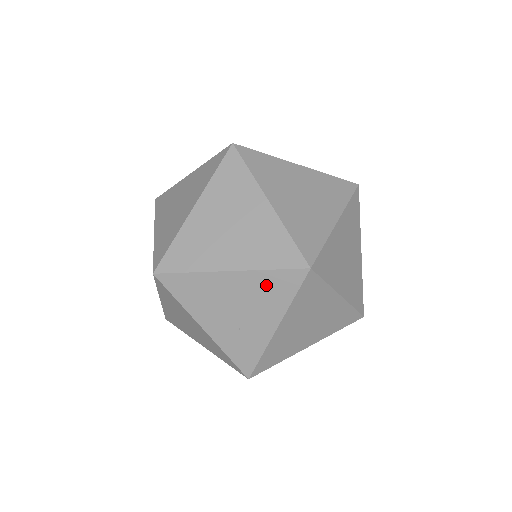
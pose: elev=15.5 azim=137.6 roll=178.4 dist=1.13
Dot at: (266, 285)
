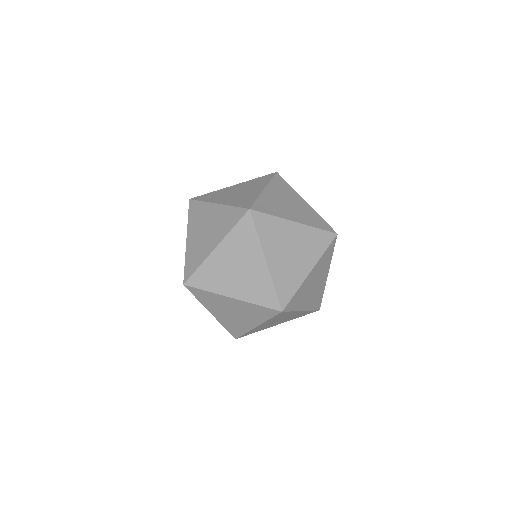
Dot at: (254, 310)
